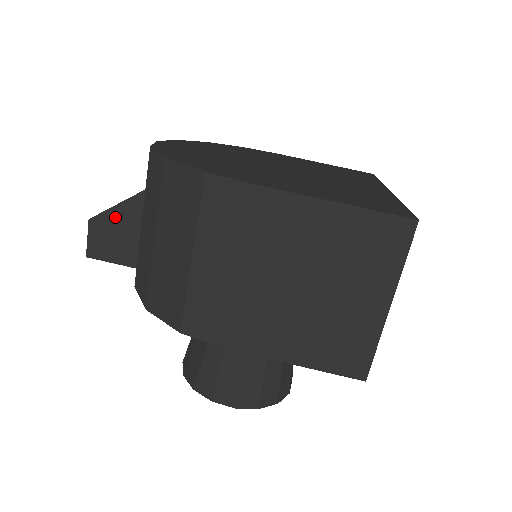
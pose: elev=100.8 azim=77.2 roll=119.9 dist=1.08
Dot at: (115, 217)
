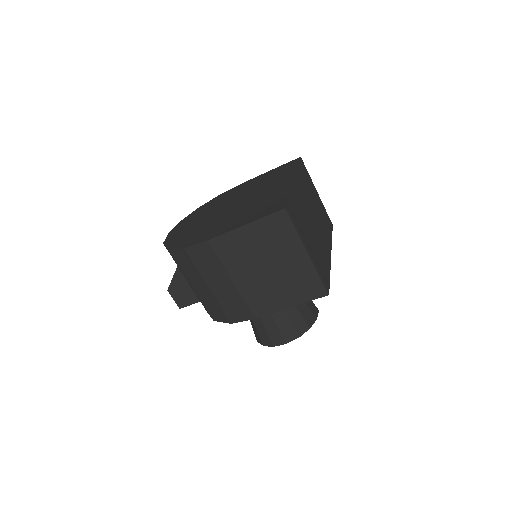
Dot at: (177, 282)
